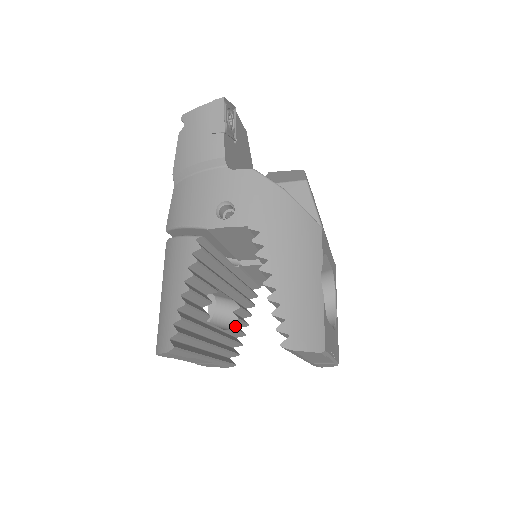
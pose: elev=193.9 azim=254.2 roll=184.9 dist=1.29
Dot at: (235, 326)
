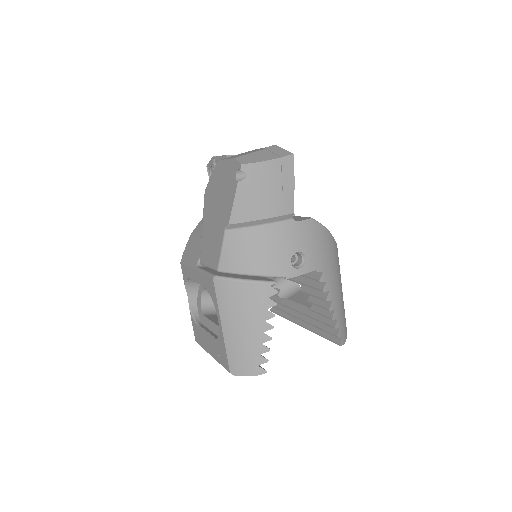
Dot at: occluded
